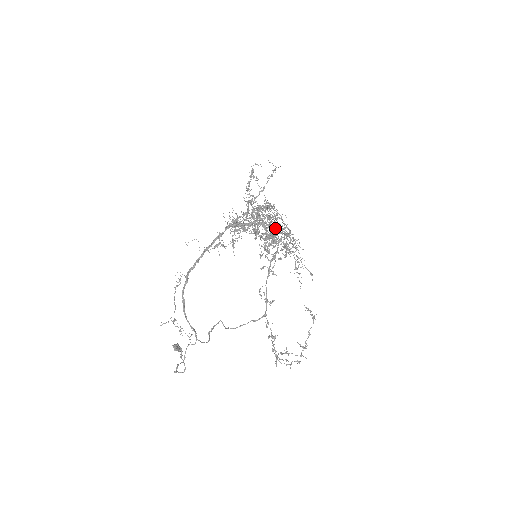
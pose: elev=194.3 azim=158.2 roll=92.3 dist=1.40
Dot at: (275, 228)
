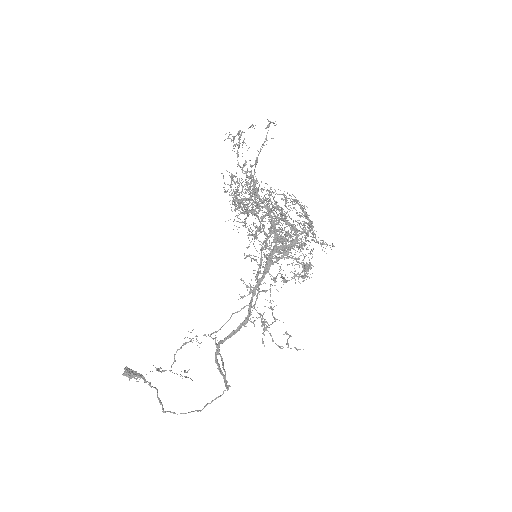
Dot at: (229, 185)
